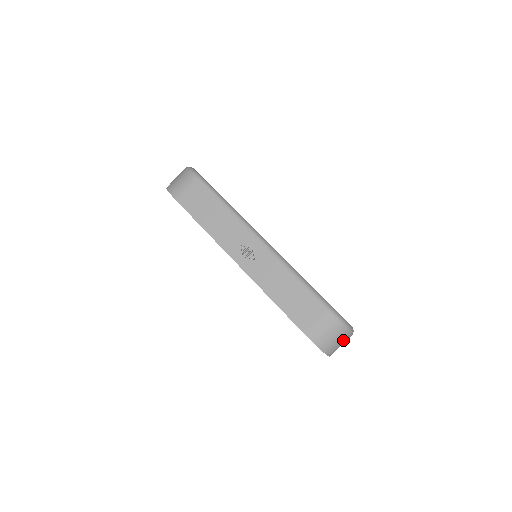
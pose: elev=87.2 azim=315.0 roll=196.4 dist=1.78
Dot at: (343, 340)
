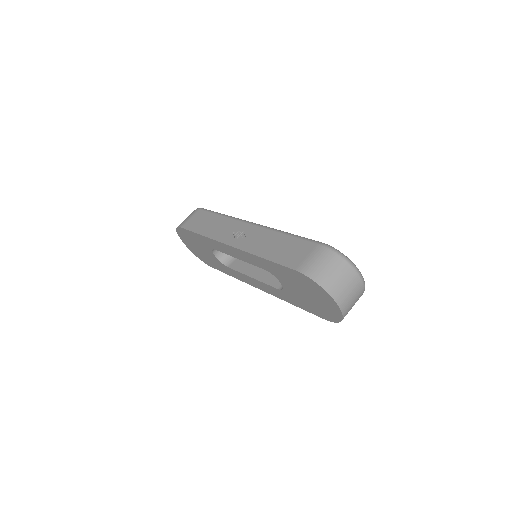
Dot at: (348, 279)
